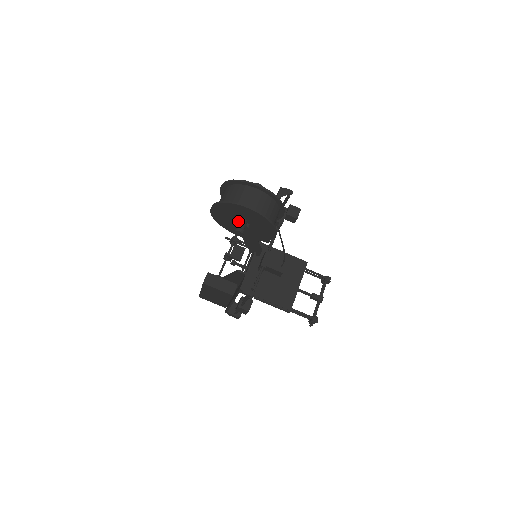
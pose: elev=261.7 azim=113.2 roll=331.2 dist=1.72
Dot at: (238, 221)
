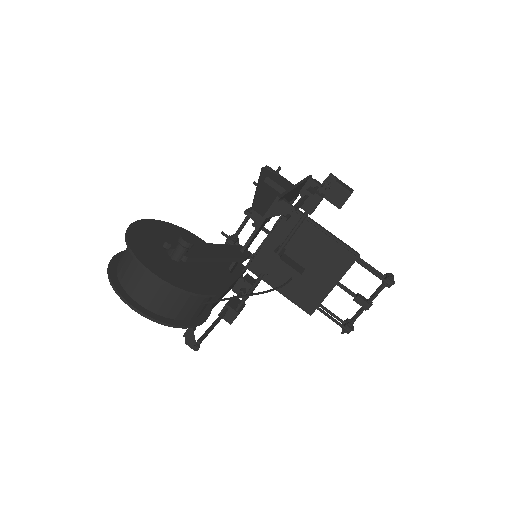
Dot at: occluded
